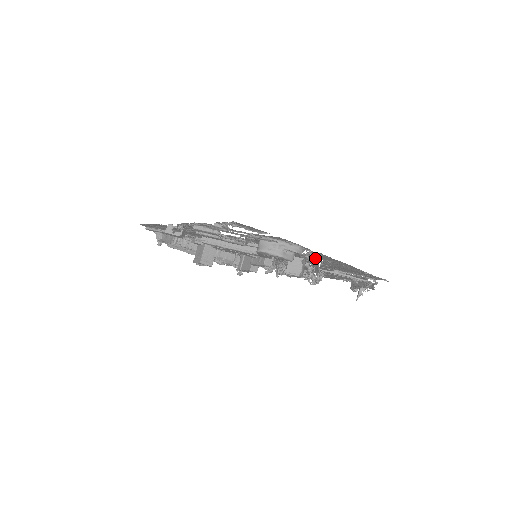
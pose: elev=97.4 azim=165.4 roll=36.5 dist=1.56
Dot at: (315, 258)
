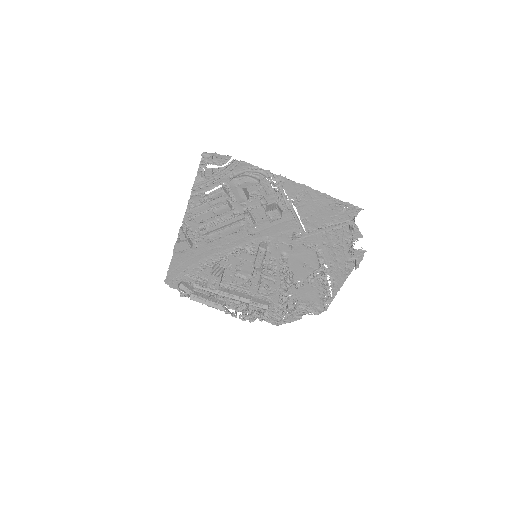
Dot at: (283, 191)
